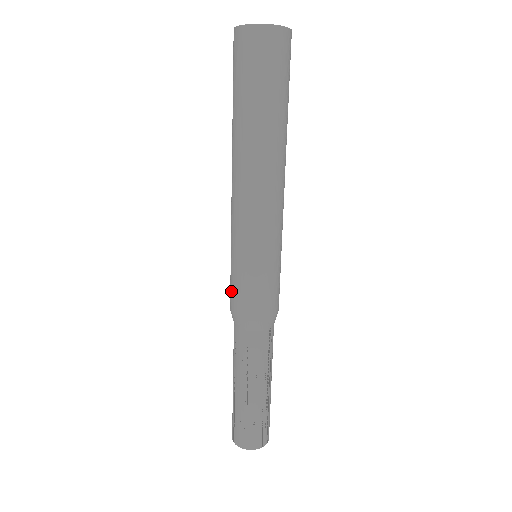
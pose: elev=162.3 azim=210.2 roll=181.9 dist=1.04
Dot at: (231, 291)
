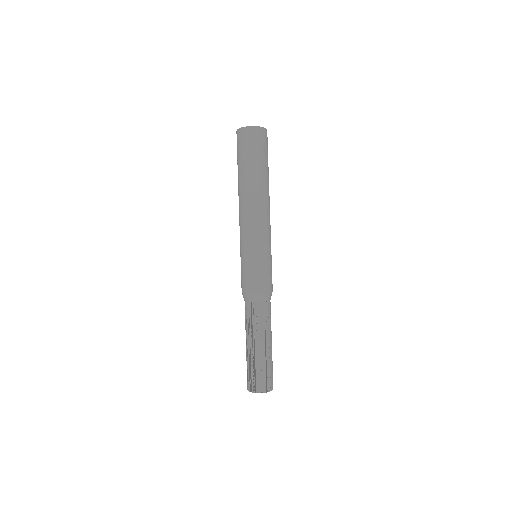
Dot at: (253, 278)
